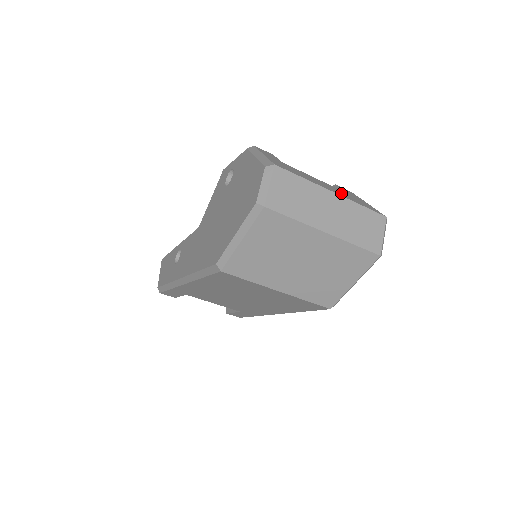
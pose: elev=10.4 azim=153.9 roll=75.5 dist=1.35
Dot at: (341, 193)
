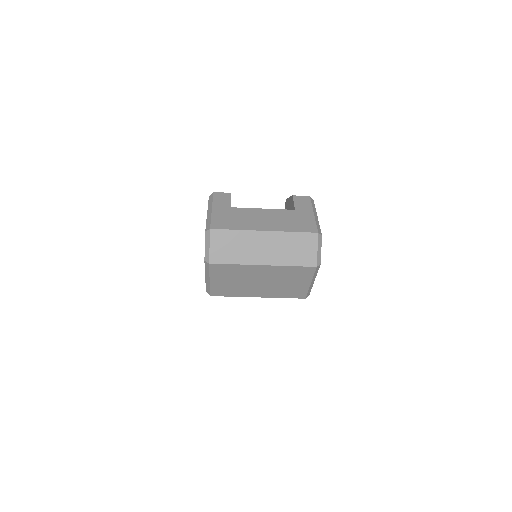
Dot at: (278, 222)
